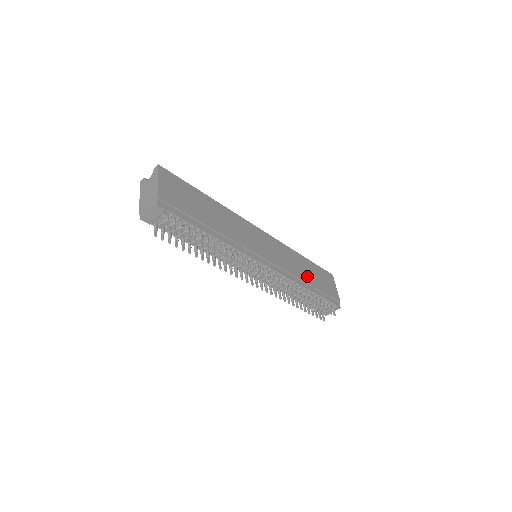
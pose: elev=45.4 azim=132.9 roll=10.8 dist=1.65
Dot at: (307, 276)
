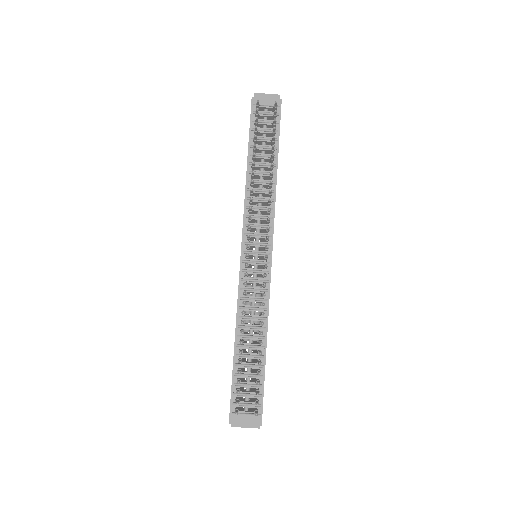
Dot at: occluded
